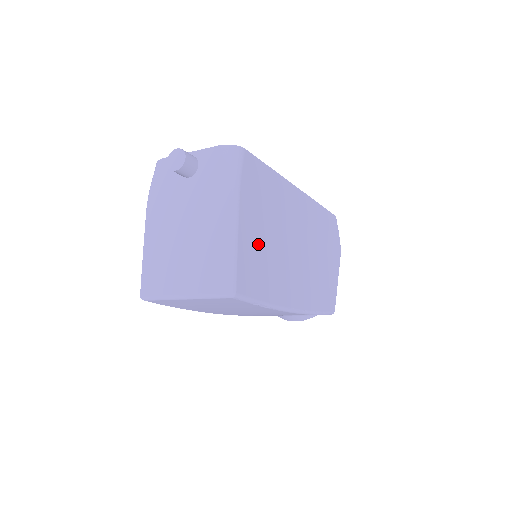
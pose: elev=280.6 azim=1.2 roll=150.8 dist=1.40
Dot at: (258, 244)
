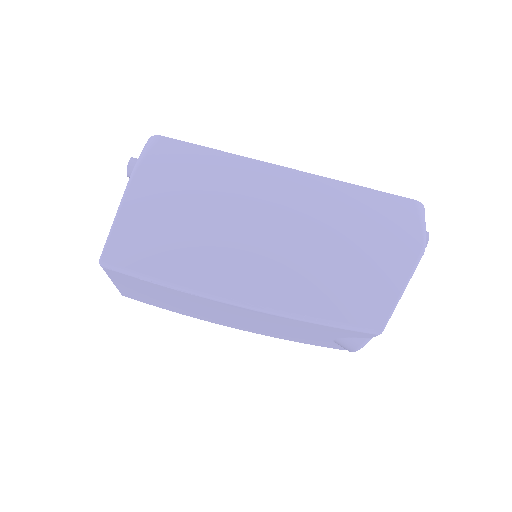
Dot at: (160, 220)
